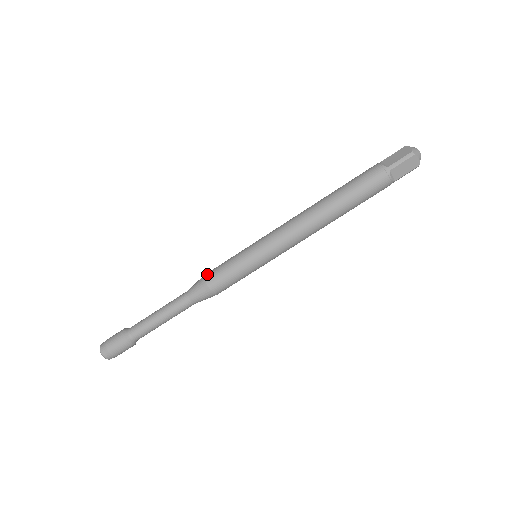
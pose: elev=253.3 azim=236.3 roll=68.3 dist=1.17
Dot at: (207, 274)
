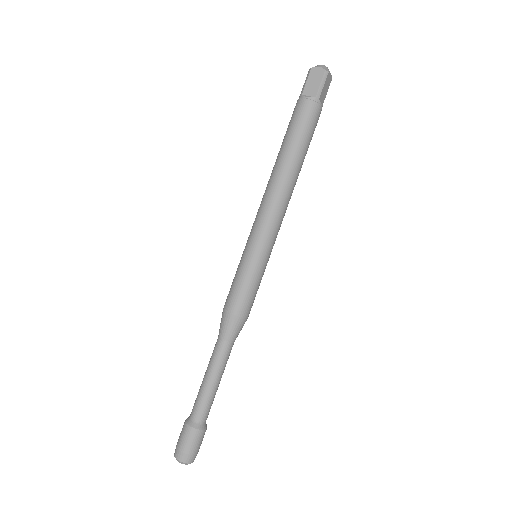
Dot at: (230, 308)
